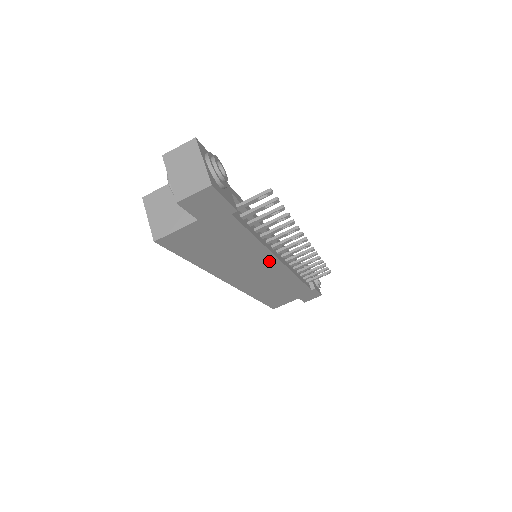
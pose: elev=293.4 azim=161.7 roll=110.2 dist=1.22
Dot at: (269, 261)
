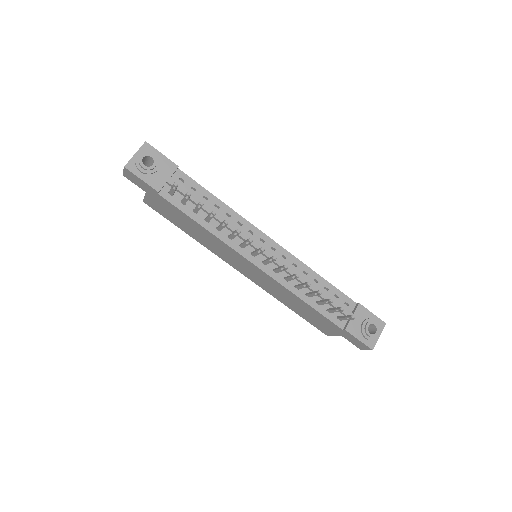
Dot at: (240, 257)
